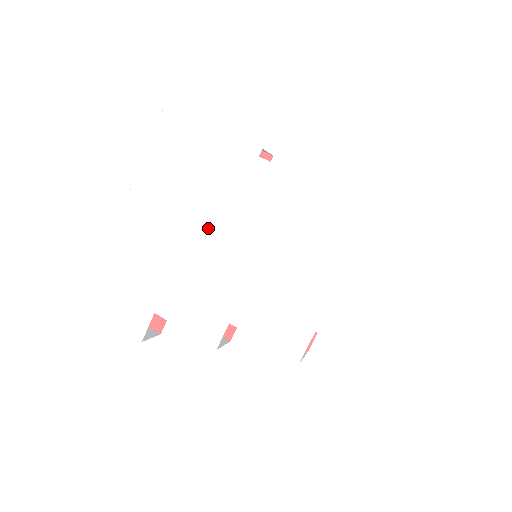
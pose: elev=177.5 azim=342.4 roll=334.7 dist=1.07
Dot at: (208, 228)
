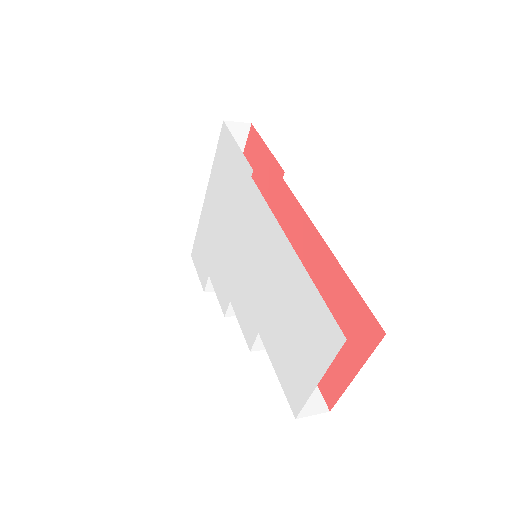
Dot at: (229, 225)
